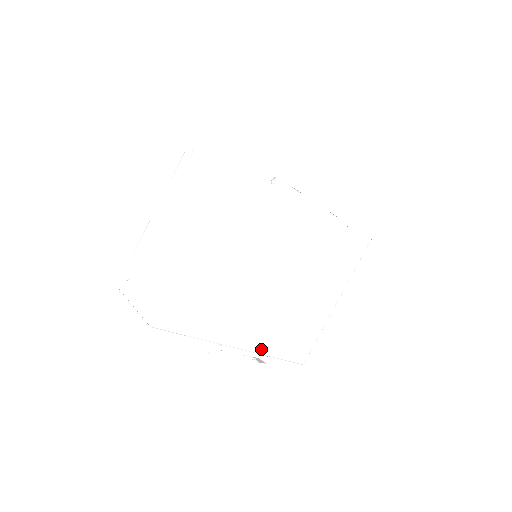
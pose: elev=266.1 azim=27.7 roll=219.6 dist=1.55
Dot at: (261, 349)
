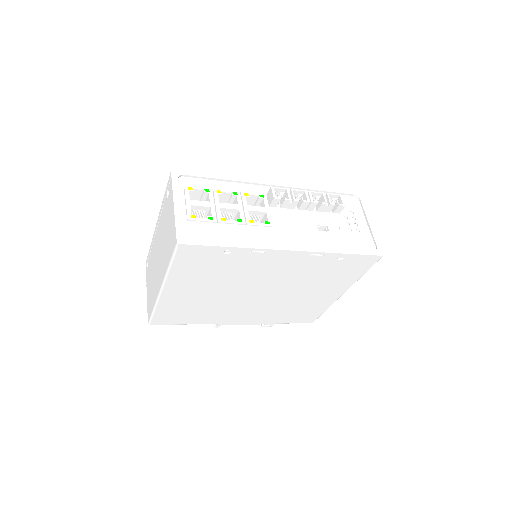
Dot at: (260, 322)
